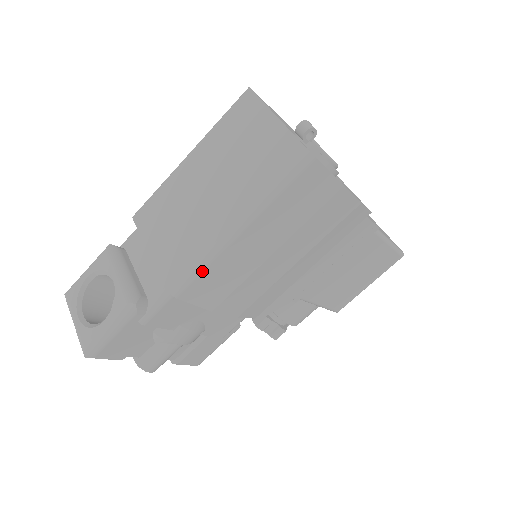
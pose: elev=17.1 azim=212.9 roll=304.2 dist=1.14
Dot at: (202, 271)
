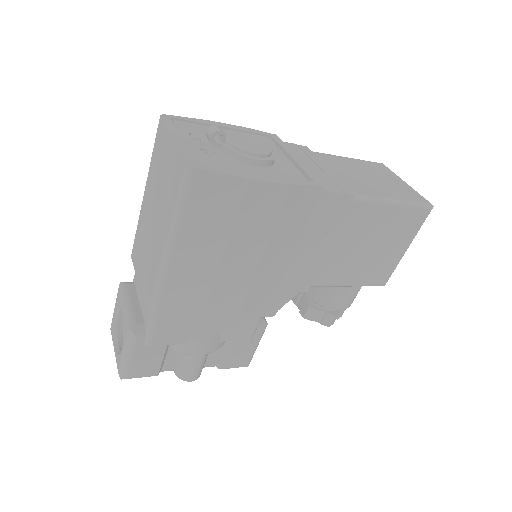
Dot at: (161, 294)
